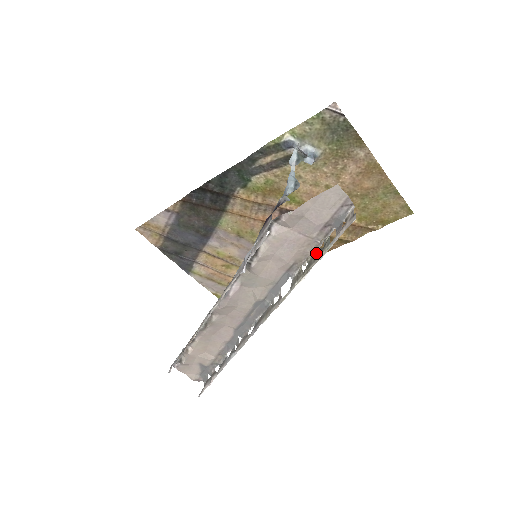
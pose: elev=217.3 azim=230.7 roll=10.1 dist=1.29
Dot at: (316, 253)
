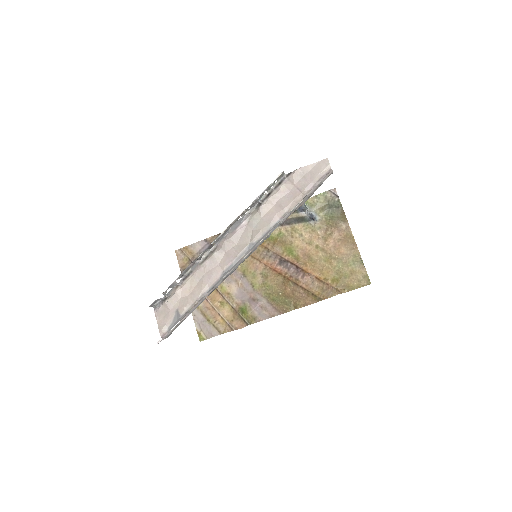
Dot at: (303, 202)
